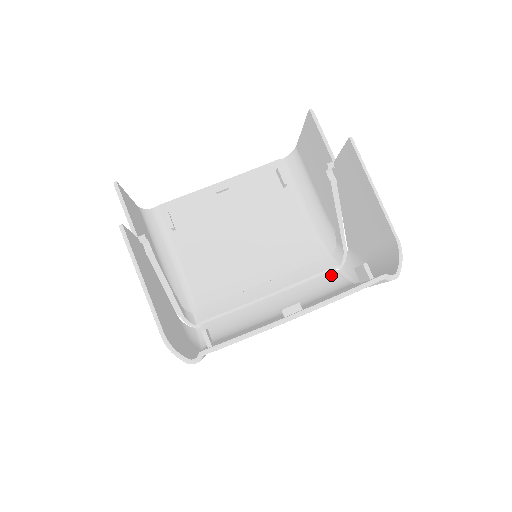
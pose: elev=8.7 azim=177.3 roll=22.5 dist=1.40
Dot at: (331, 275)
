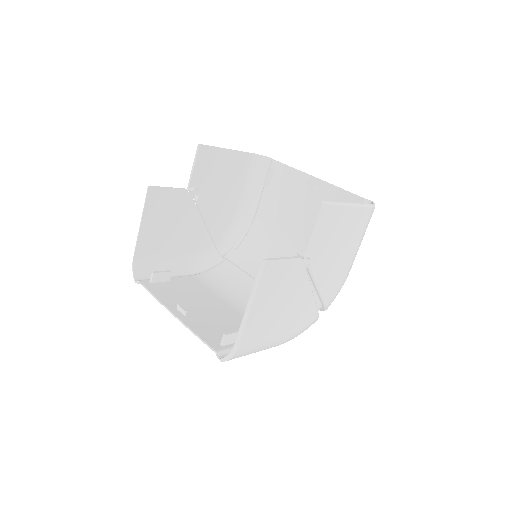
Dot at: occluded
